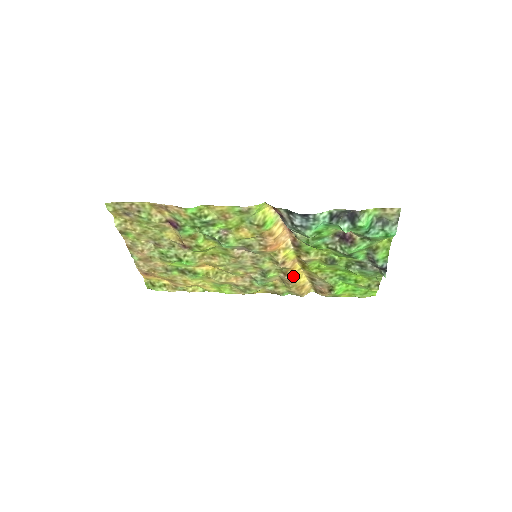
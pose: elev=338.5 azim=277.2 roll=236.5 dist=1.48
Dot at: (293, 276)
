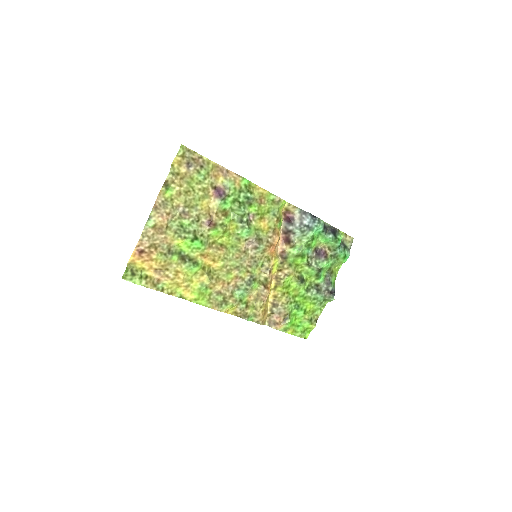
Dot at: occluded
